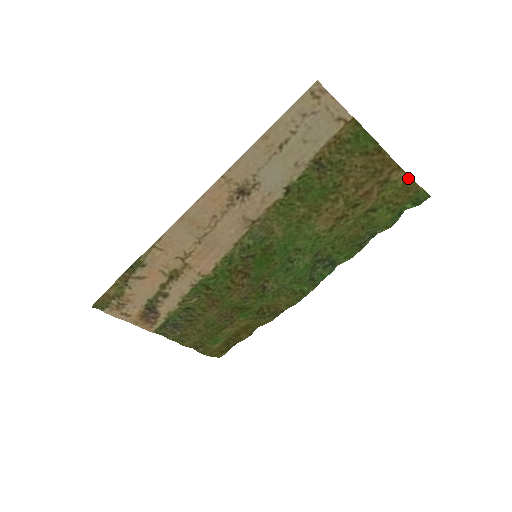
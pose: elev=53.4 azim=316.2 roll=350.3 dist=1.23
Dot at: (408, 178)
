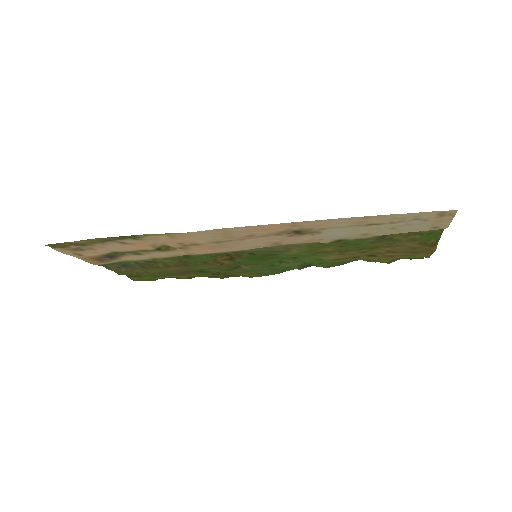
Dot at: (428, 256)
